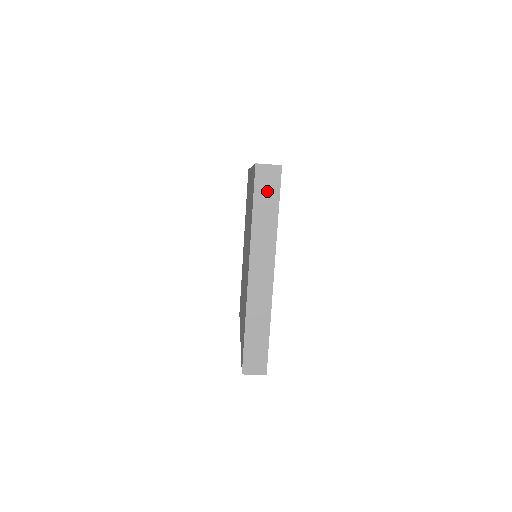
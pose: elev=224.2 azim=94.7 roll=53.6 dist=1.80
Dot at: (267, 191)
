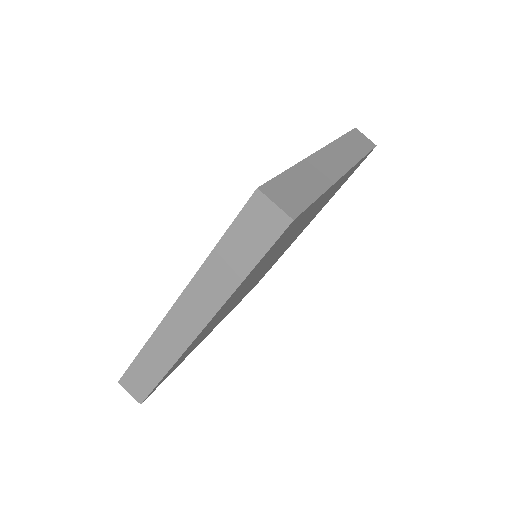
Dot at: (360, 141)
